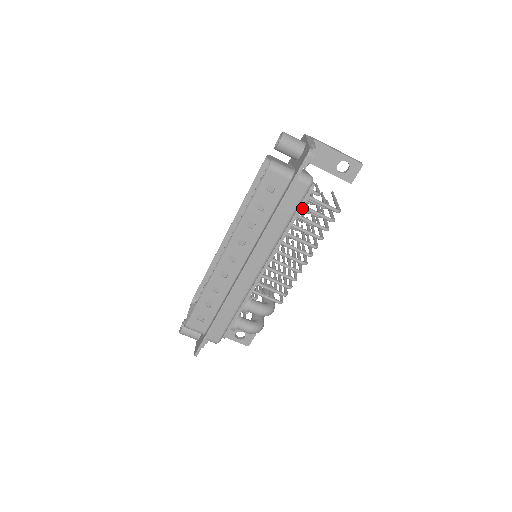
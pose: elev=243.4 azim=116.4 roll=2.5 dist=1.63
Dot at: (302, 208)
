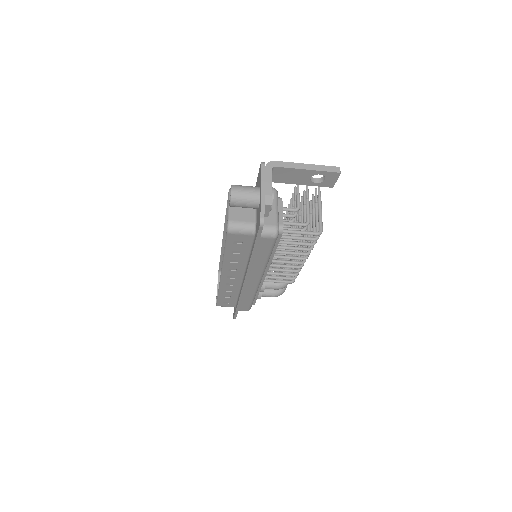
Dot at: occluded
